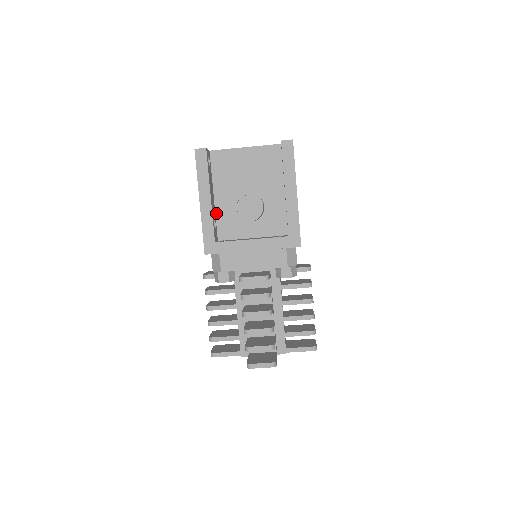
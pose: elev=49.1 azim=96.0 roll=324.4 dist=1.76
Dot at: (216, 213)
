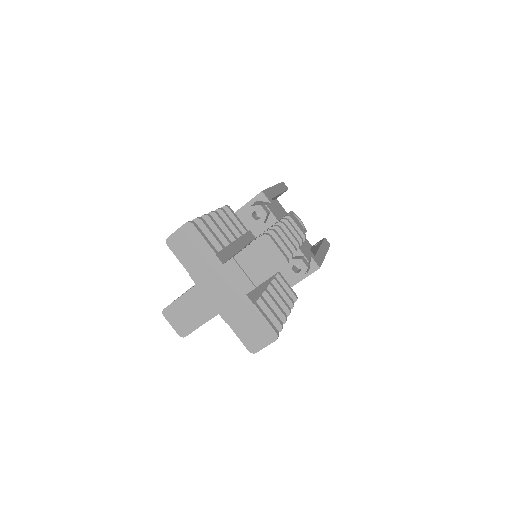
Dot at: occluded
